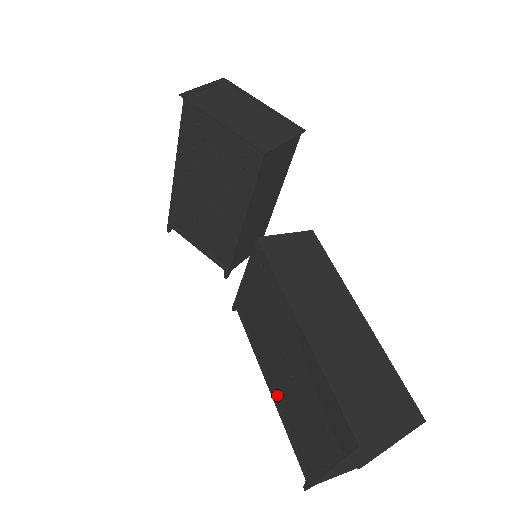
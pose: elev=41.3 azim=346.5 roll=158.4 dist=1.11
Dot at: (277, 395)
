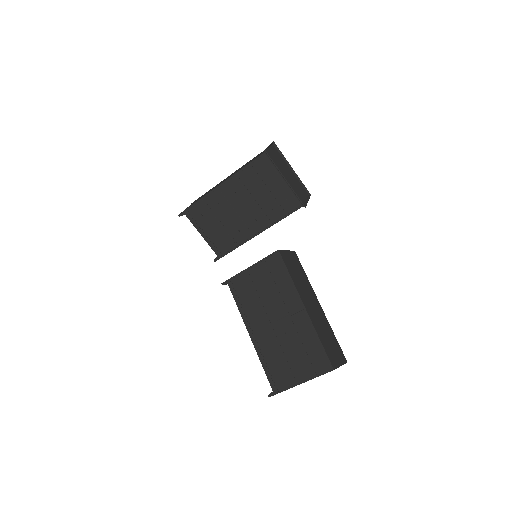
Dot at: (261, 343)
